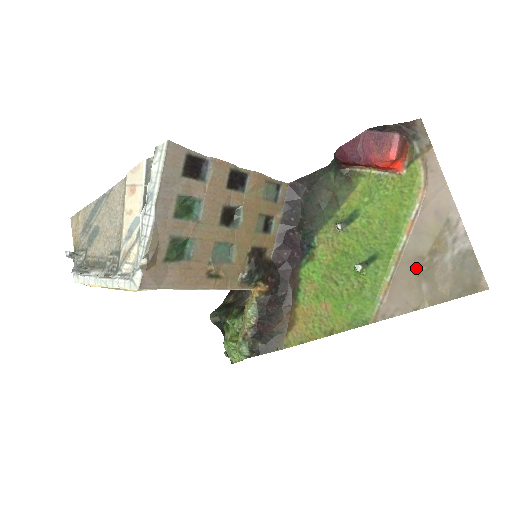
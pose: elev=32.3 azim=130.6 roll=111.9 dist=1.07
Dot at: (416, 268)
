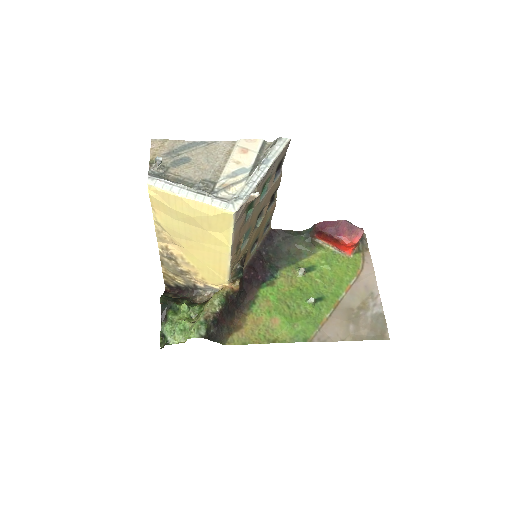
Dot at: (348, 314)
